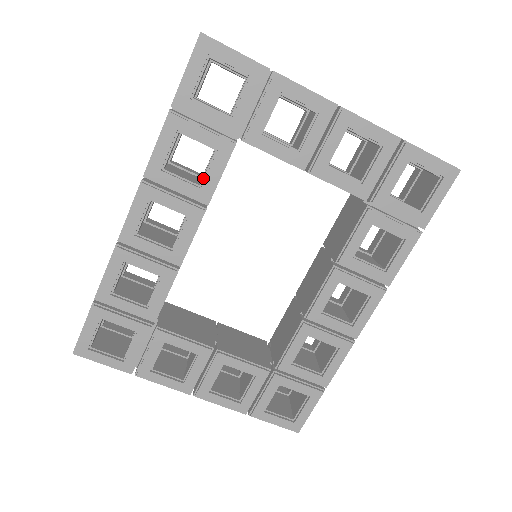
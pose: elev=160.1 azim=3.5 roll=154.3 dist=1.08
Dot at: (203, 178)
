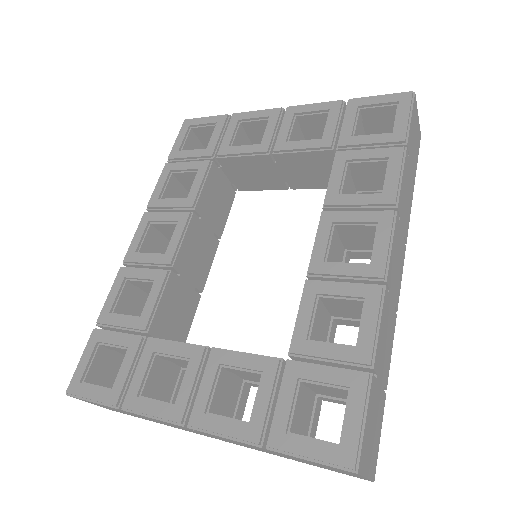
Dot at: (190, 193)
